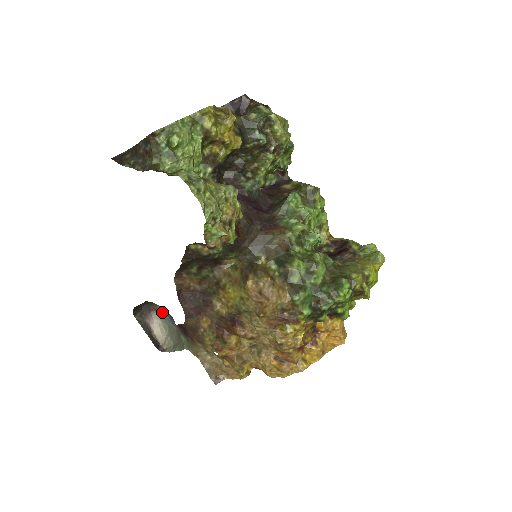
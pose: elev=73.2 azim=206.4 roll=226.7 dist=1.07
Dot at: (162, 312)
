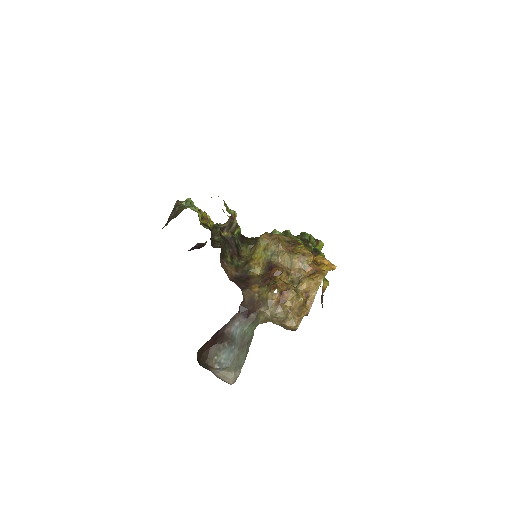
Dot at: (219, 358)
